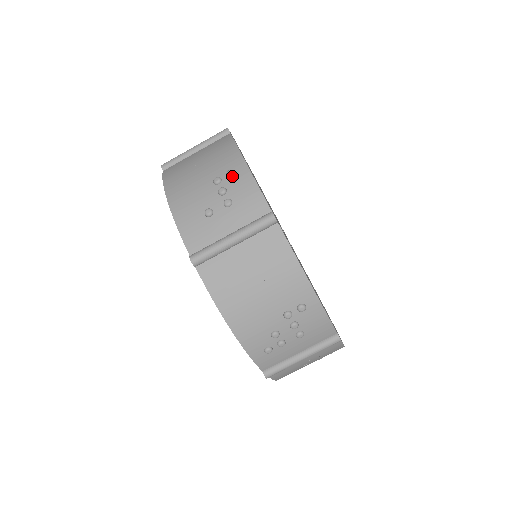
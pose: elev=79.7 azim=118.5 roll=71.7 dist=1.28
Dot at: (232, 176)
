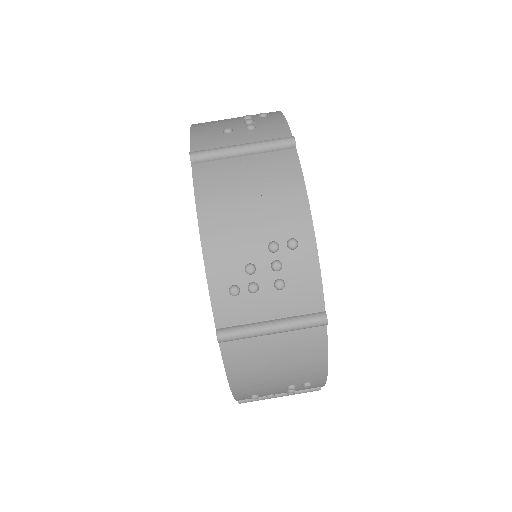
Dot at: (264, 116)
